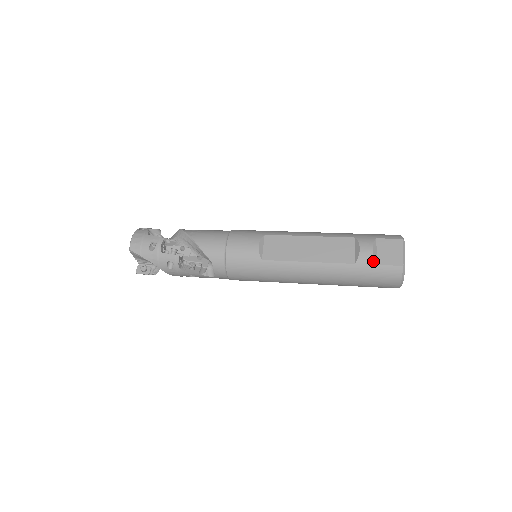
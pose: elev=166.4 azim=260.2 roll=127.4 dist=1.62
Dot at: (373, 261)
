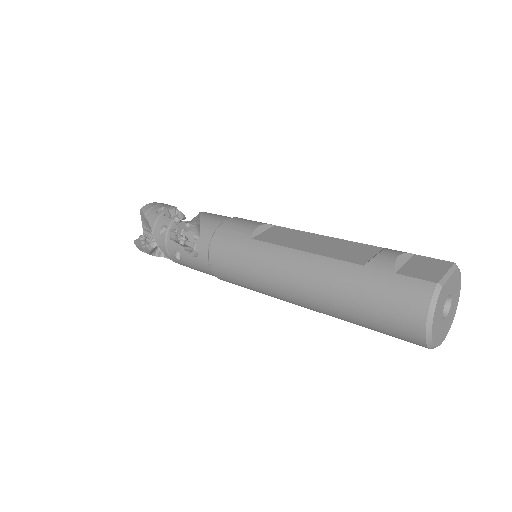
Dot at: (392, 267)
